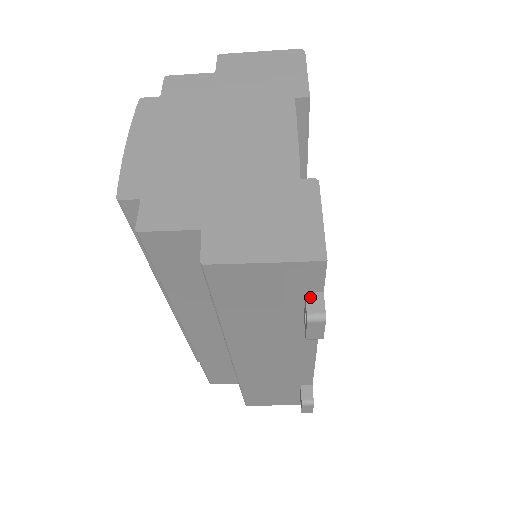
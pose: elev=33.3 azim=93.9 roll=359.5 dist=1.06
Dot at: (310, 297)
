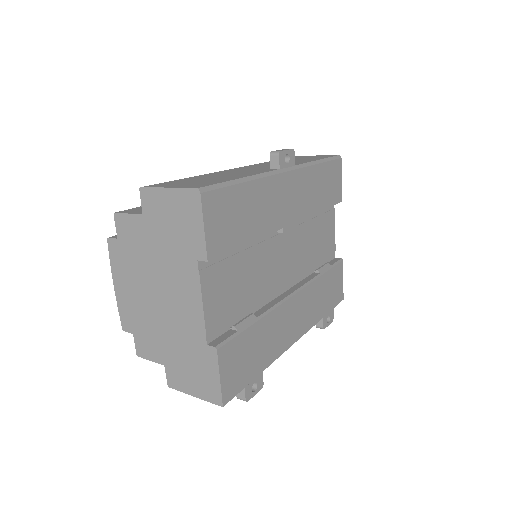
Dot at: occluded
